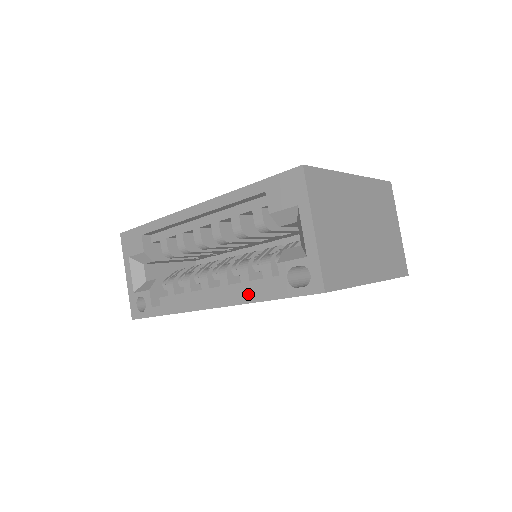
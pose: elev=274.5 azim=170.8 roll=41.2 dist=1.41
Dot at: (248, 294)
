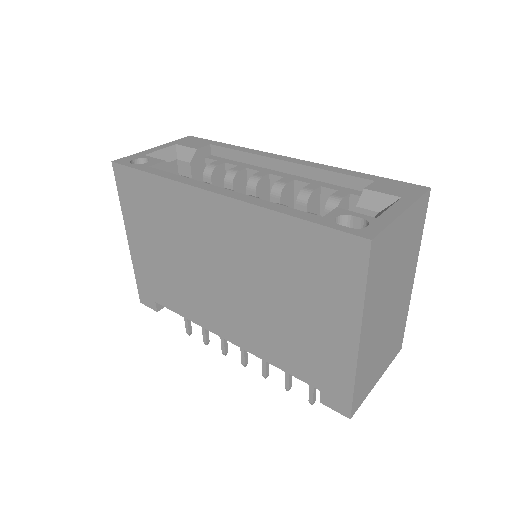
Dot at: (276, 205)
